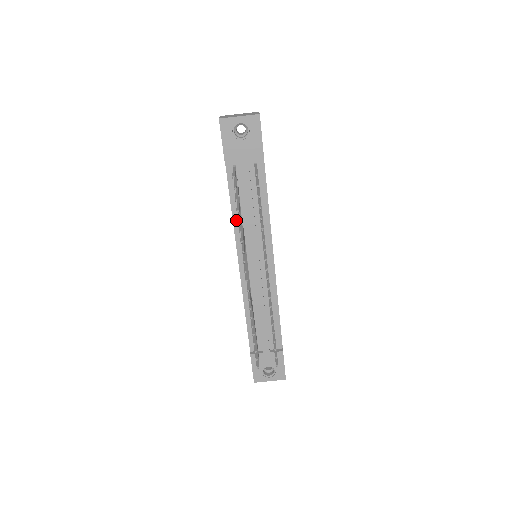
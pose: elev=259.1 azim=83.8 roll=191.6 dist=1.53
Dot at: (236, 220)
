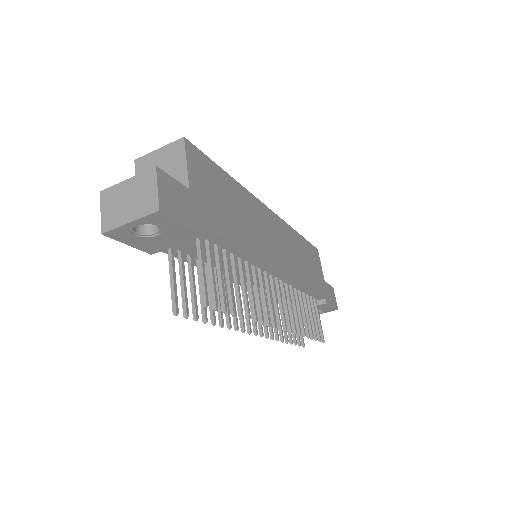
Dot at: occluded
